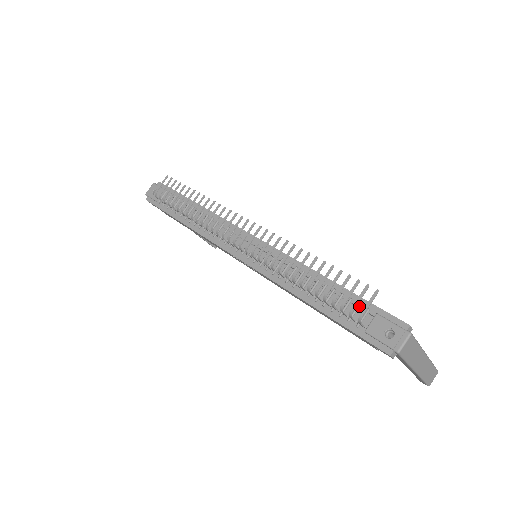
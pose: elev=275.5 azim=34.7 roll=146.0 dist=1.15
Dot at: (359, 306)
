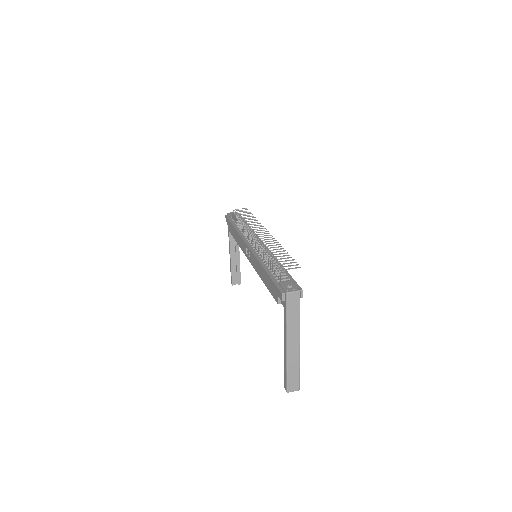
Dot at: (286, 276)
